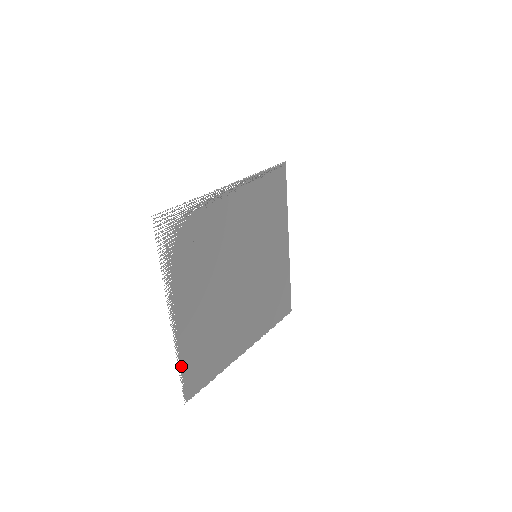
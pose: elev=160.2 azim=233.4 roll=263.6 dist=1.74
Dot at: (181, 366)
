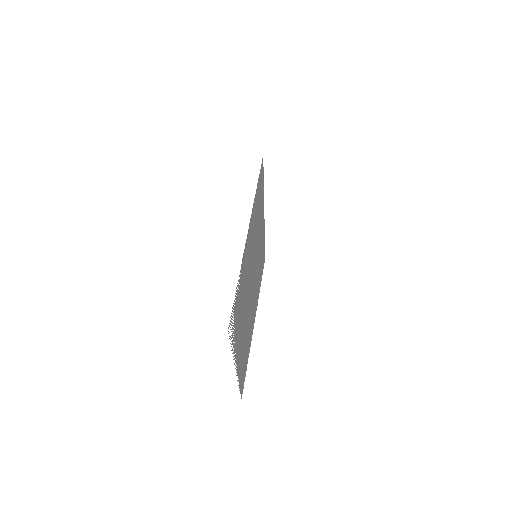
Dot at: occluded
